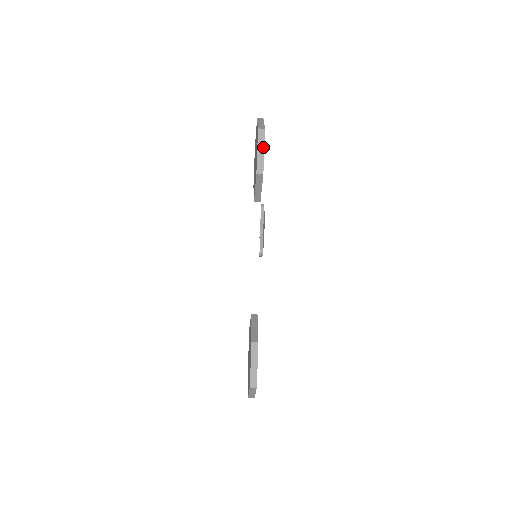
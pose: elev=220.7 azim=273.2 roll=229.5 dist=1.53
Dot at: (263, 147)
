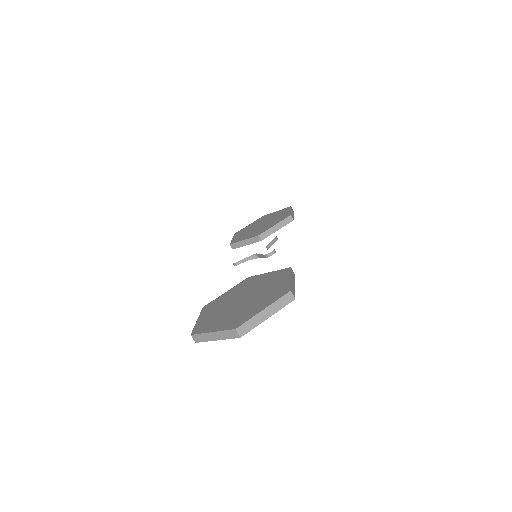
Dot at: (293, 214)
